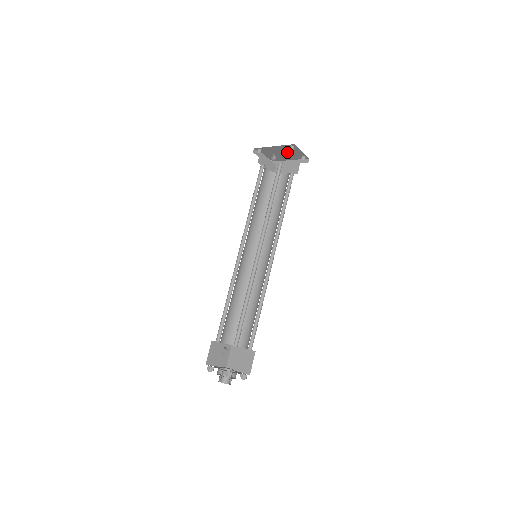
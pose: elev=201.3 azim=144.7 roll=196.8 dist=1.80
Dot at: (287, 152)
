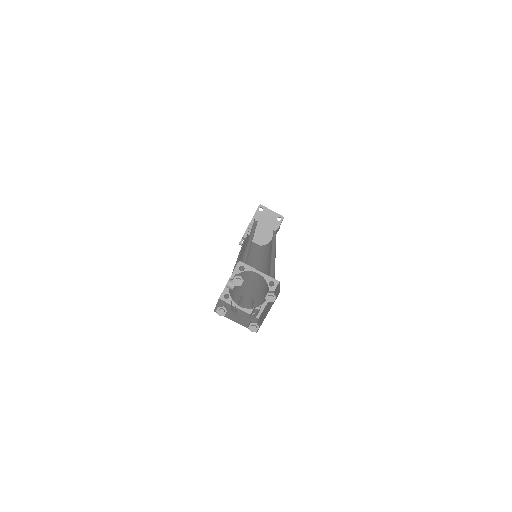
Dot at: (264, 224)
